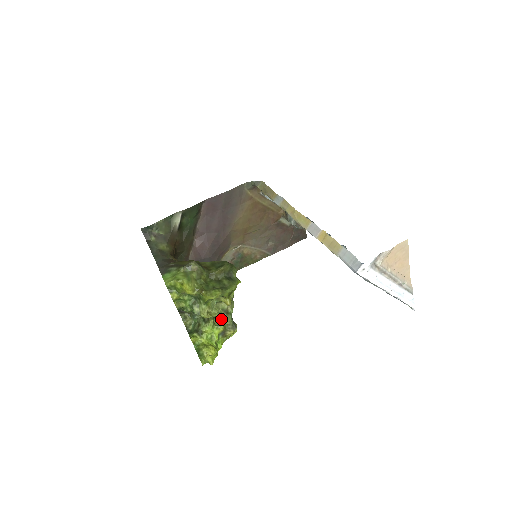
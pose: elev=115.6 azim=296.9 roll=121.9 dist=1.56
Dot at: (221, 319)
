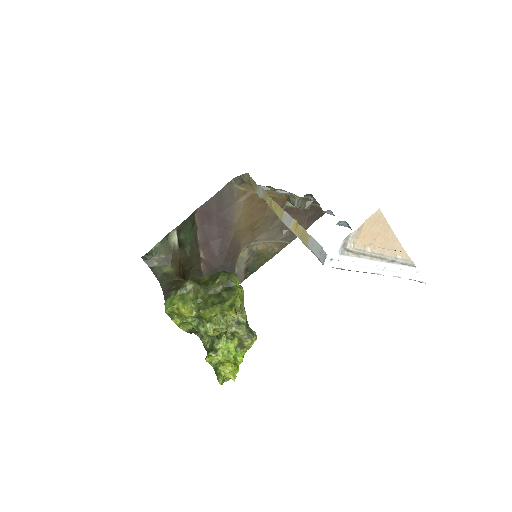
Dot at: (234, 331)
